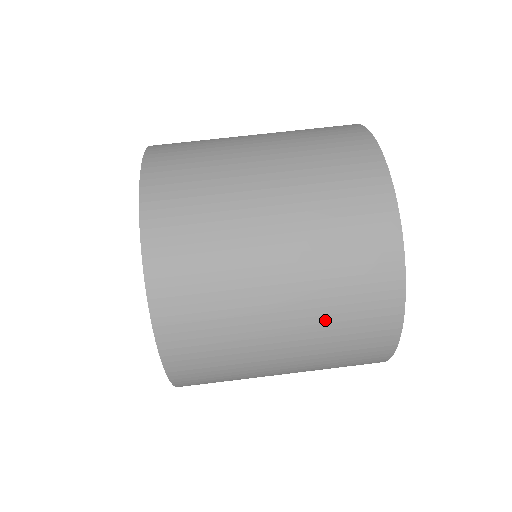
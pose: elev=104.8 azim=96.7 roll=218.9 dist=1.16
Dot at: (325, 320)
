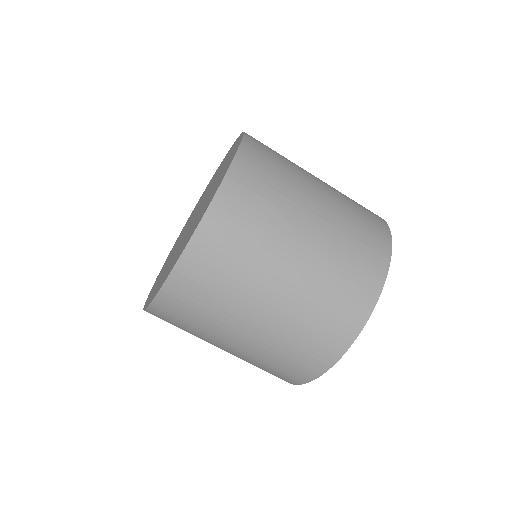
Dot at: (264, 356)
